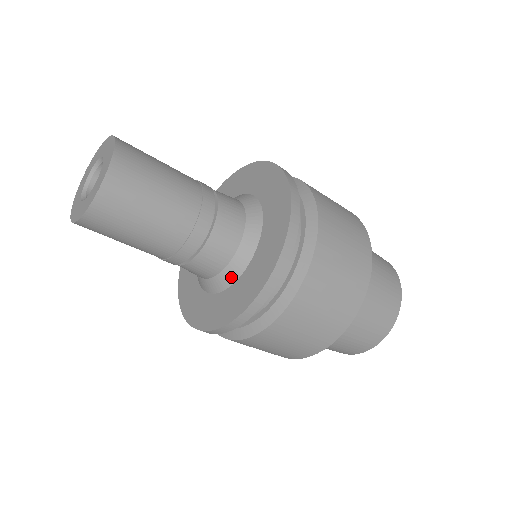
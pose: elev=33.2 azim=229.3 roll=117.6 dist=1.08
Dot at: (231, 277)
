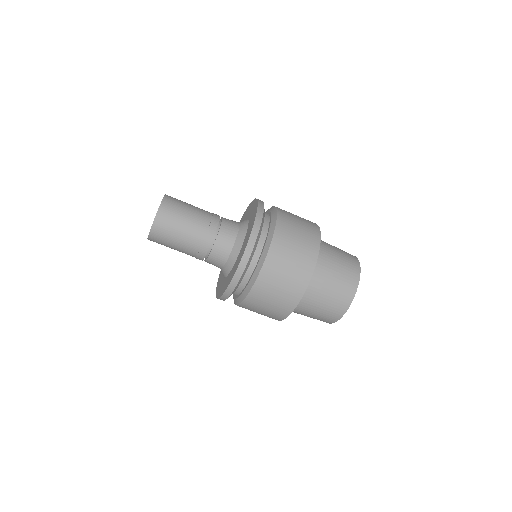
Dot at: (238, 247)
